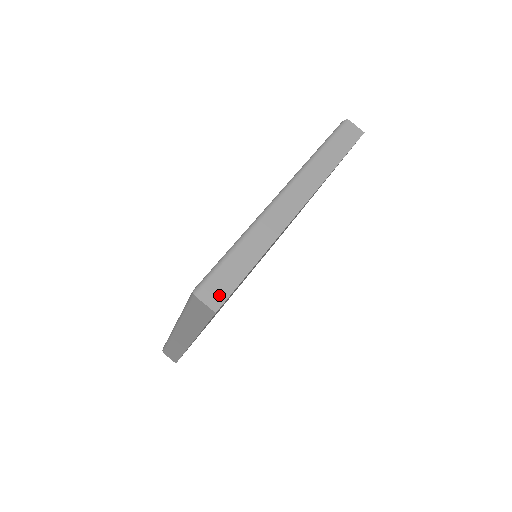
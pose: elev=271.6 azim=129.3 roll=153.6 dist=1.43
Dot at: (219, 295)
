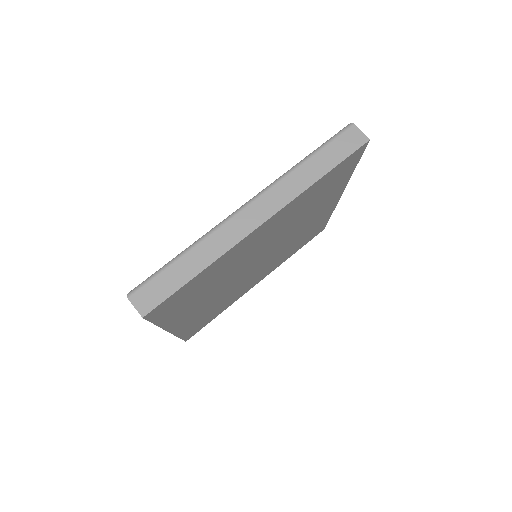
Dot at: (150, 301)
